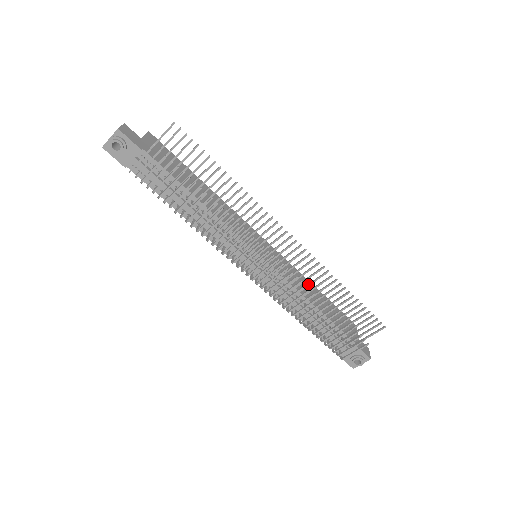
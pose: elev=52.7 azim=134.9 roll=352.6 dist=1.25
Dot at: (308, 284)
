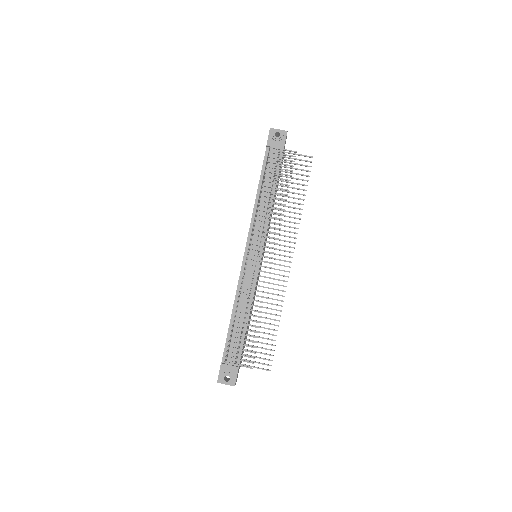
Dot at: occluded
